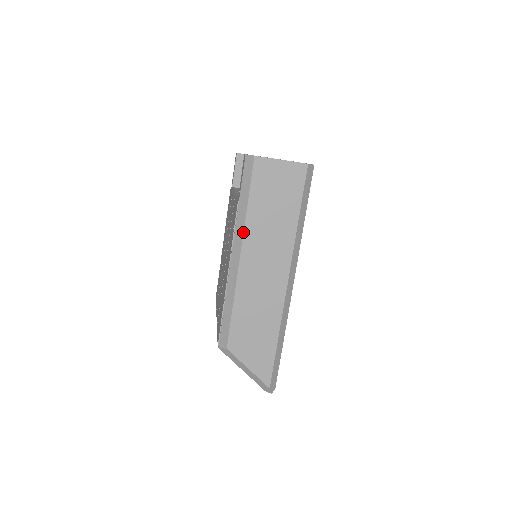
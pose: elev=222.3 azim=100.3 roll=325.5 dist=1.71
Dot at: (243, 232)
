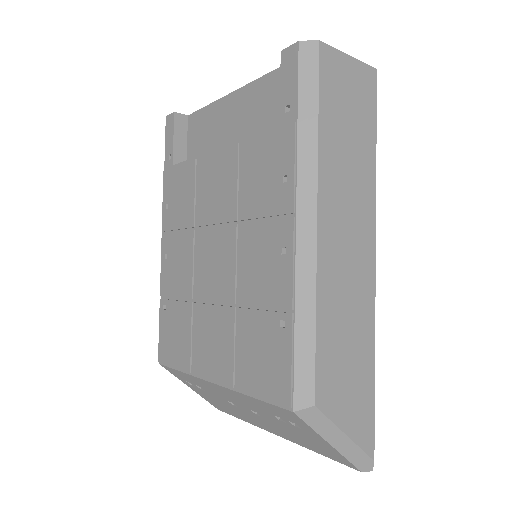
Dot at: (317, 173)
